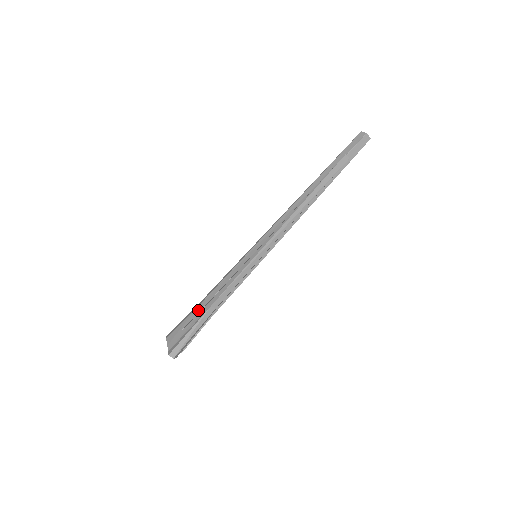
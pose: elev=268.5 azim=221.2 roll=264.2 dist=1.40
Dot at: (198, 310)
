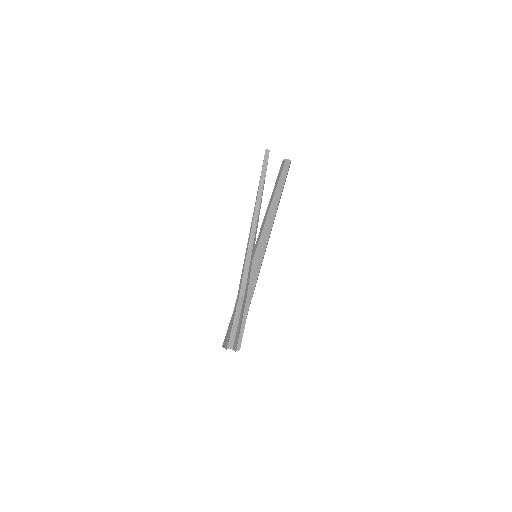
Dot at: occluded
